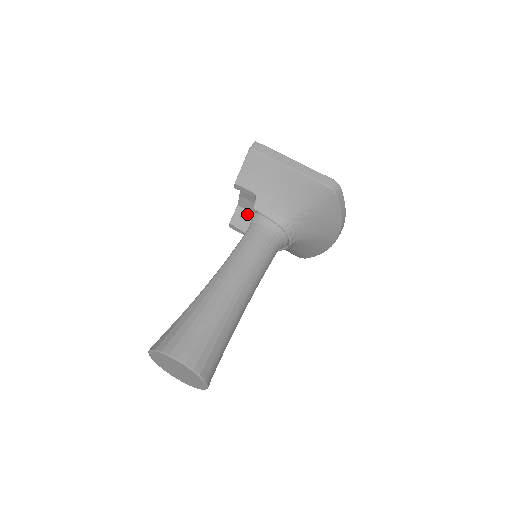
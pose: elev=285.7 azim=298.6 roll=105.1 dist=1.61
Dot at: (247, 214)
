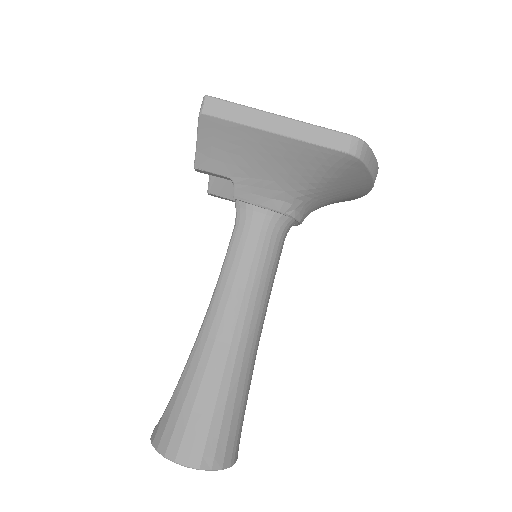
Dot at: occluded
